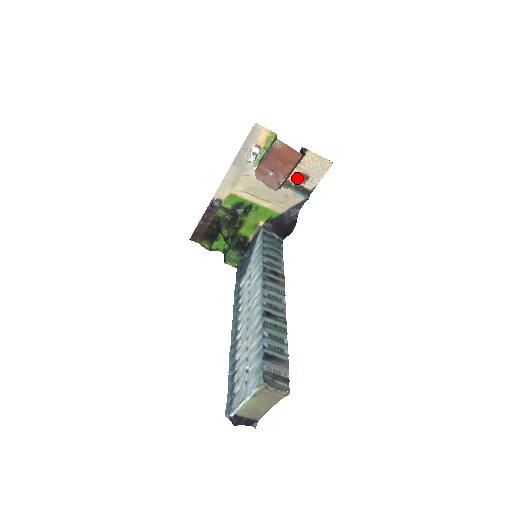
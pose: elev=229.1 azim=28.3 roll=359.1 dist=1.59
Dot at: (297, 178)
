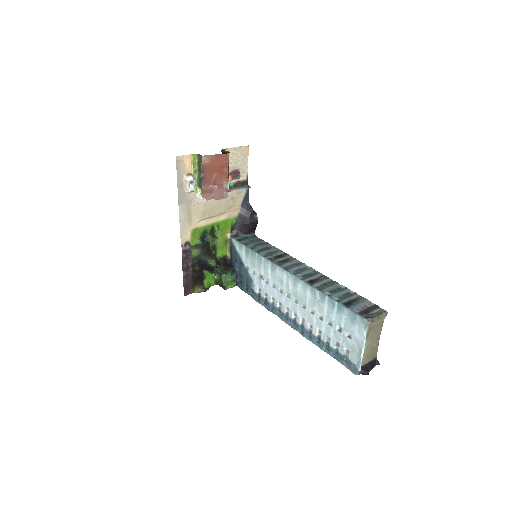
Dot at: (232, 177)
